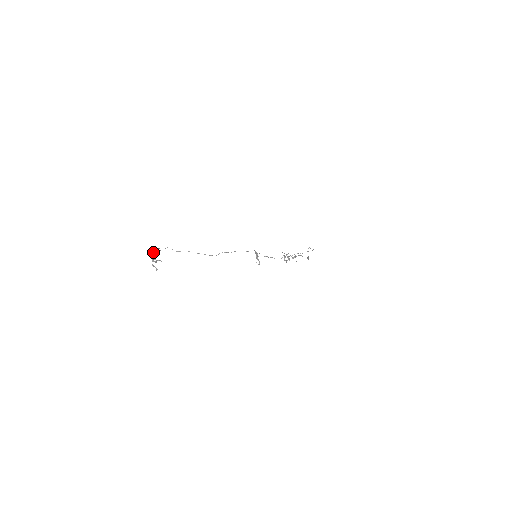
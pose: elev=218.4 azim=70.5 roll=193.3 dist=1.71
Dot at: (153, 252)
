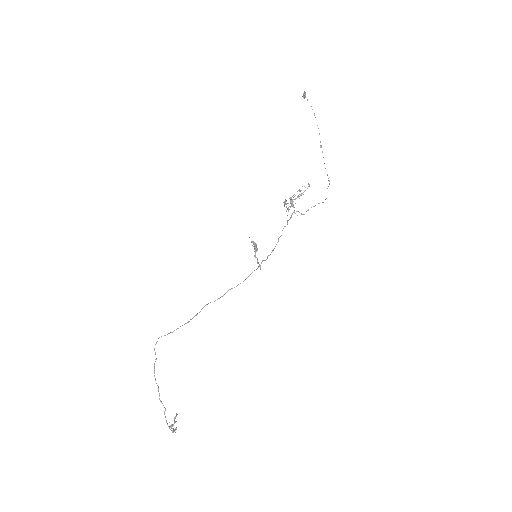
Dot at: occluded
